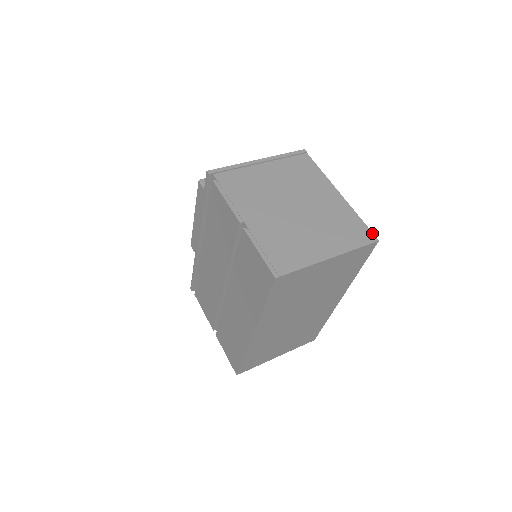
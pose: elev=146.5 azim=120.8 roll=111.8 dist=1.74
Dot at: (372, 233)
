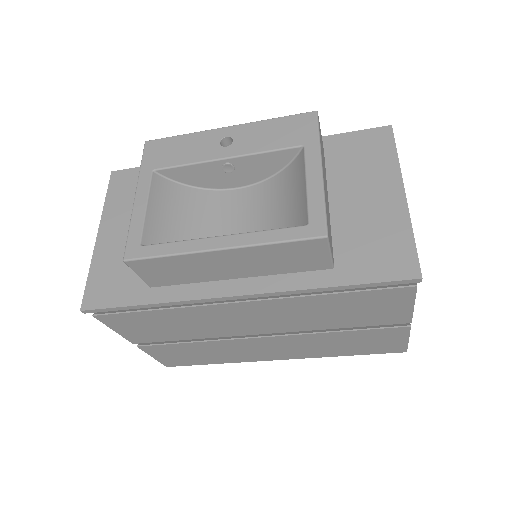
Dot at: occluded
